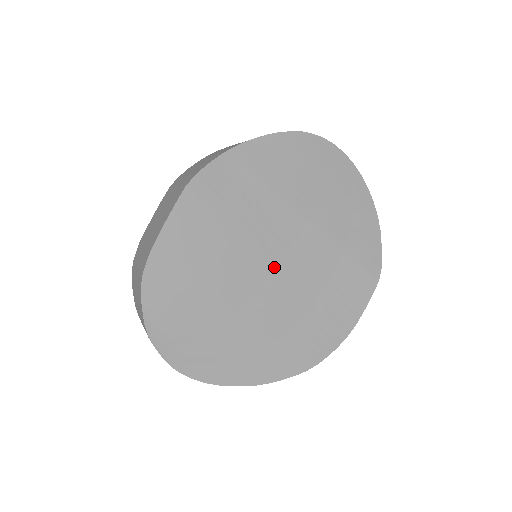
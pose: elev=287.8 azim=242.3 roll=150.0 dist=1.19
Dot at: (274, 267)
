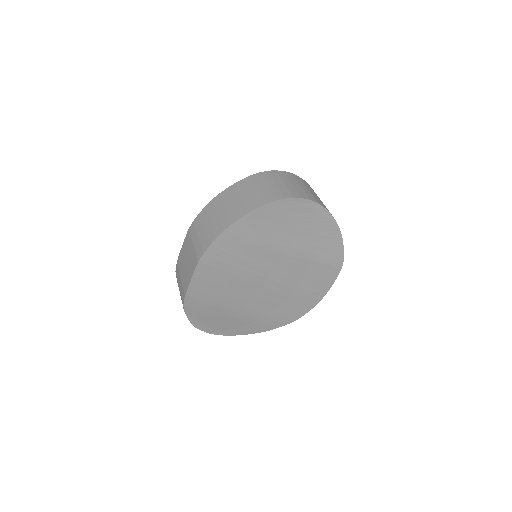
Dot at: (265, 282)
